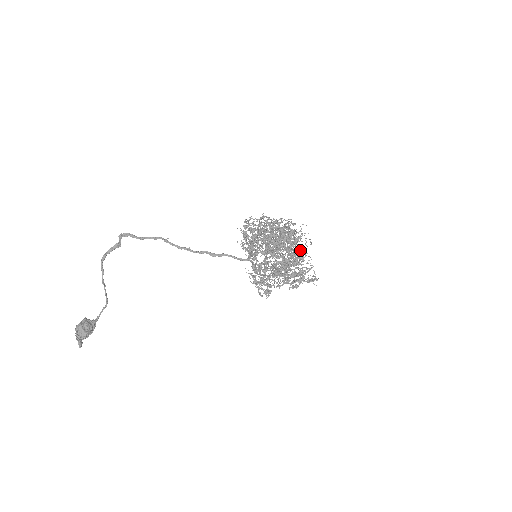
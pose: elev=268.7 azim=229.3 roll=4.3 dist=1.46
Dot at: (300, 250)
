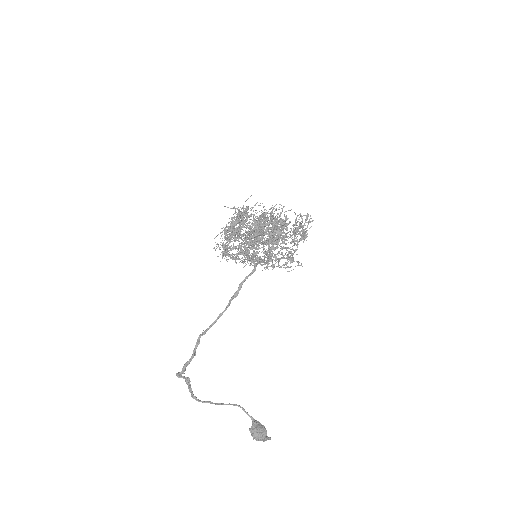
Dot at: occluded
